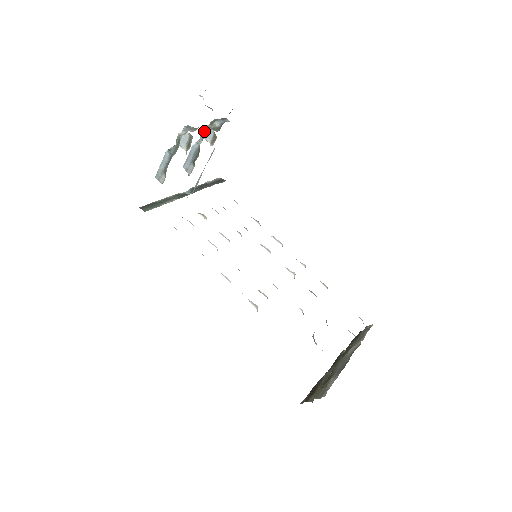
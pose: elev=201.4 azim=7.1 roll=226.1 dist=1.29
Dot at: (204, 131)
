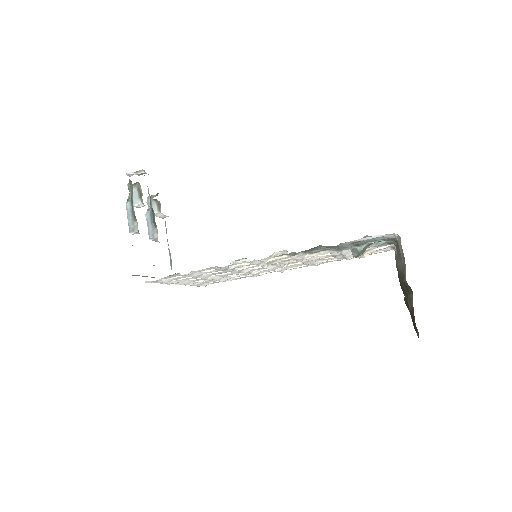
Dot at: (147, 198)
